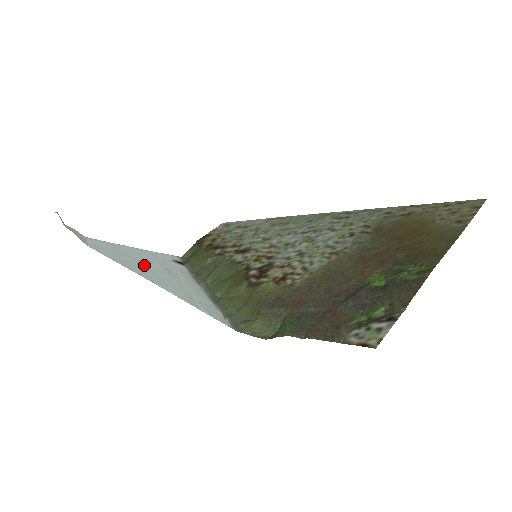
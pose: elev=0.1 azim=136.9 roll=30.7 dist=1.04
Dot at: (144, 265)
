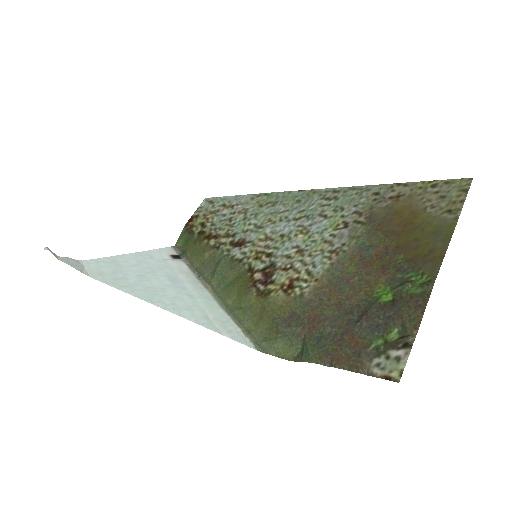
Dot at: (149, 282)
